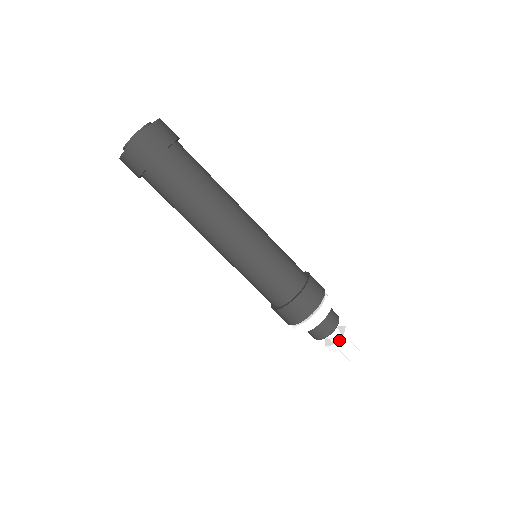
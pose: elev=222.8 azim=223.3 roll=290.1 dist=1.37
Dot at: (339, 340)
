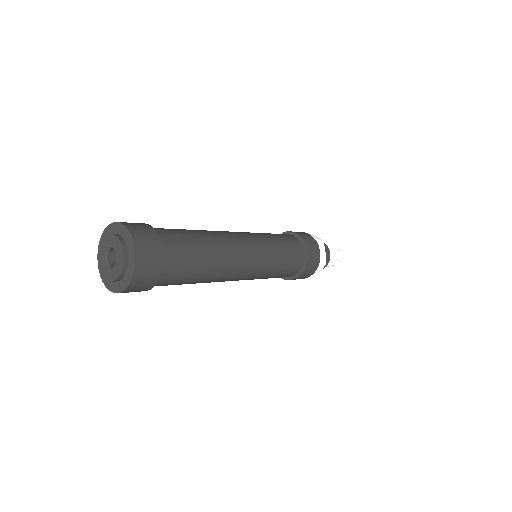
Dot at: (333, 259)
